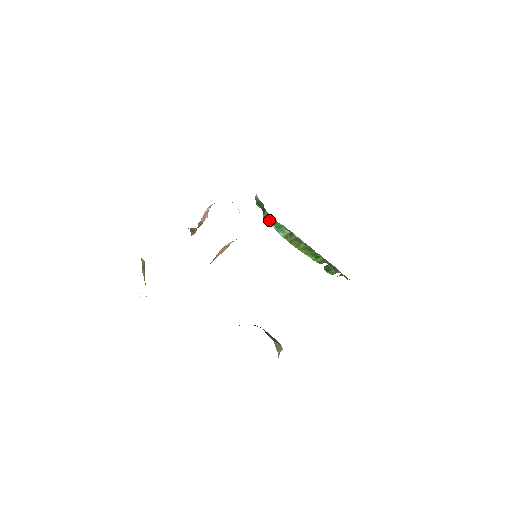
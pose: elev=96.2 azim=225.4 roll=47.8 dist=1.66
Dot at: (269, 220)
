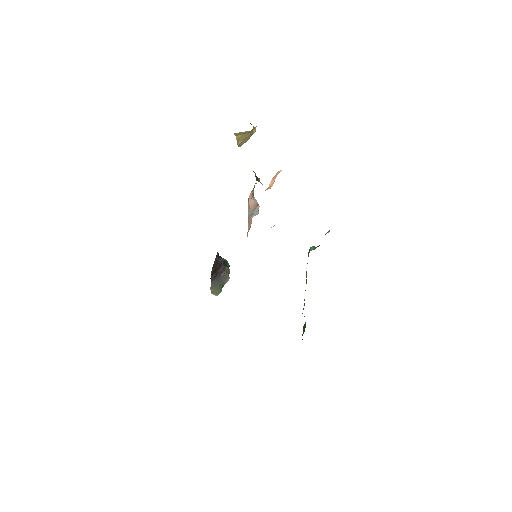
Dot at: (308, 256)
